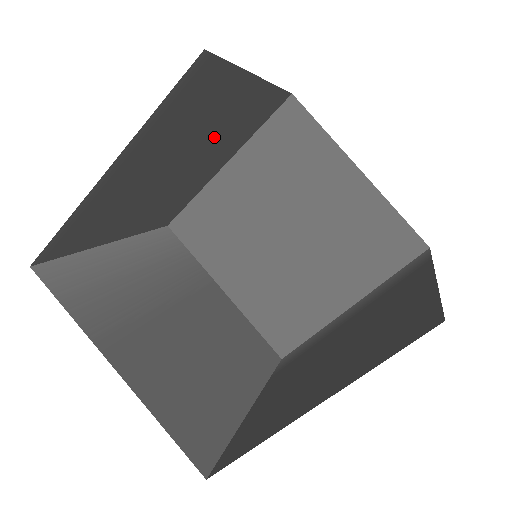
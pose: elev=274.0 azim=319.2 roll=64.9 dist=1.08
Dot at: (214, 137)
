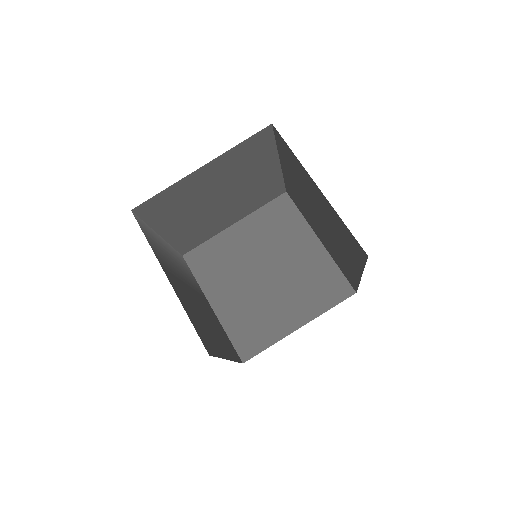
Dot at: (244, 190)
